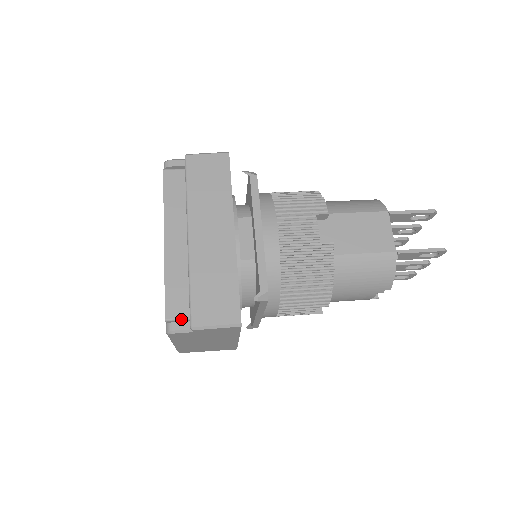
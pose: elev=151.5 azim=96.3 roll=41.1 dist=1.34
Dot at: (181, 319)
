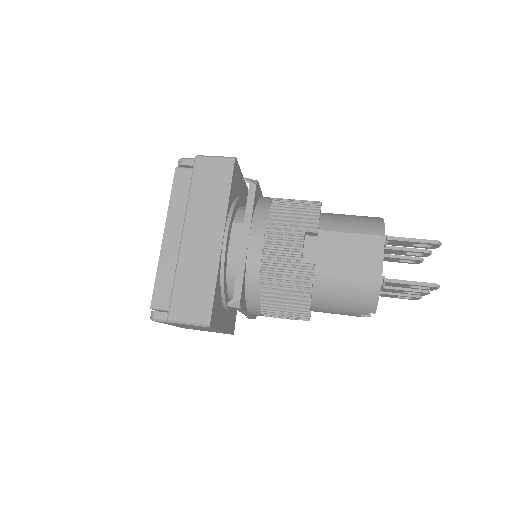
Dot at: (163, 309)
